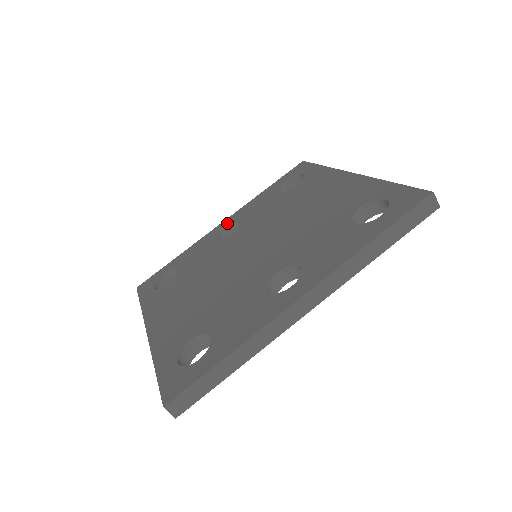
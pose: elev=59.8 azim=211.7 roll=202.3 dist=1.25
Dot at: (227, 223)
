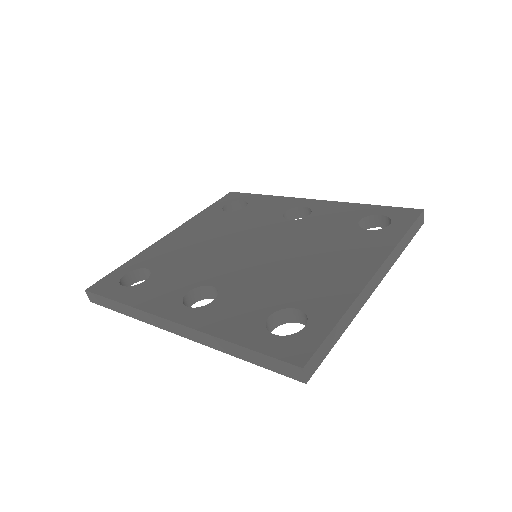
Dot at: (310, 204)
